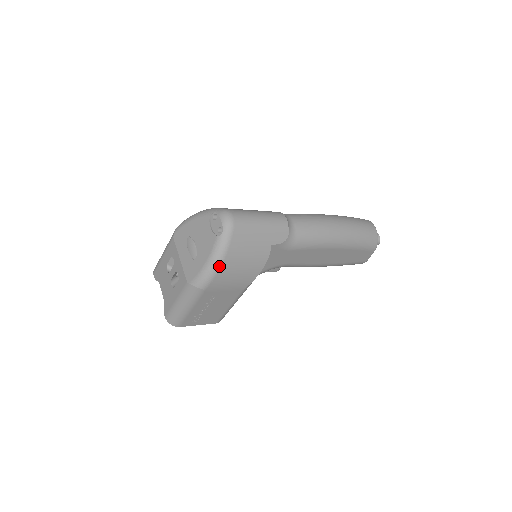
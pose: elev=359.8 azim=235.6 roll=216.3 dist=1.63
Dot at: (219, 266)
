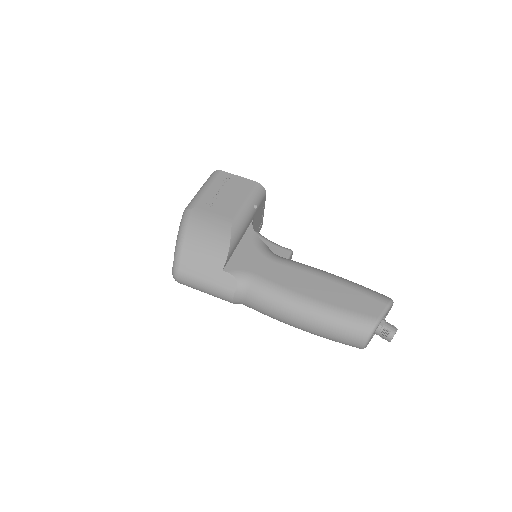
Dot at: occluded
